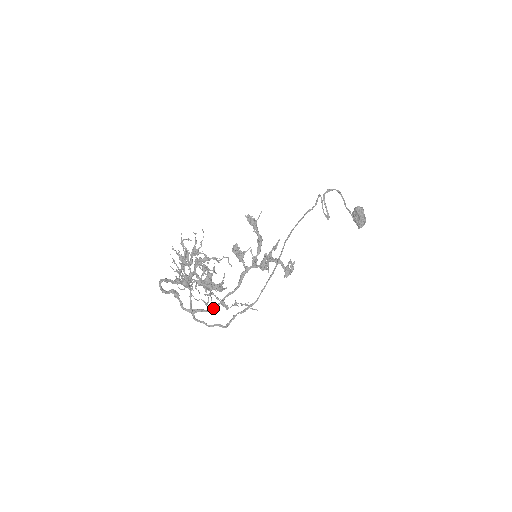
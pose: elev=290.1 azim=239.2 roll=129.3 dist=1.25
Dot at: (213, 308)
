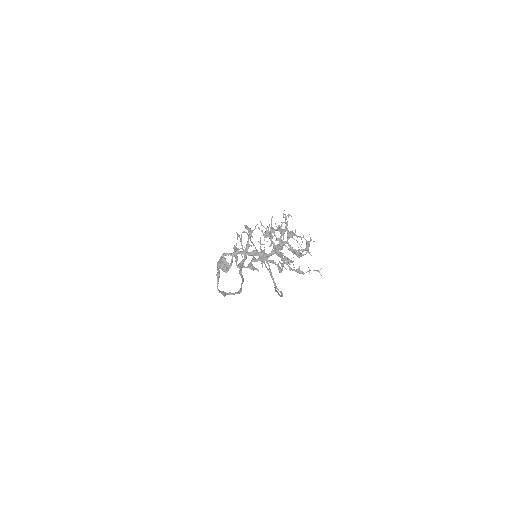
Dot at: (240, 292)
